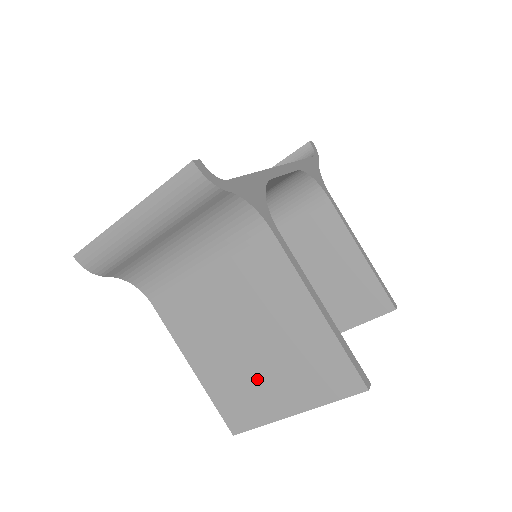
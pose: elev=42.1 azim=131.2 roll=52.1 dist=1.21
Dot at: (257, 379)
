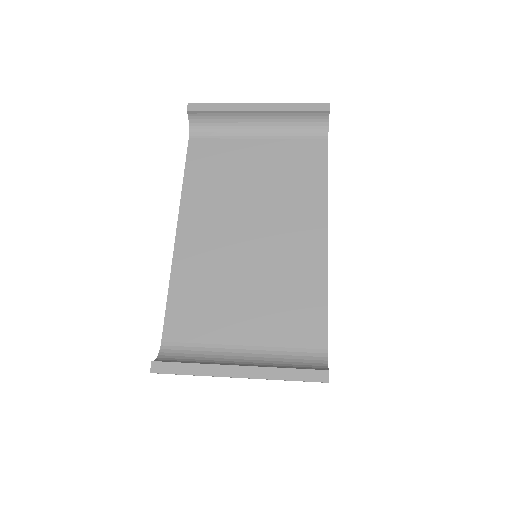
Dot at: occluded
